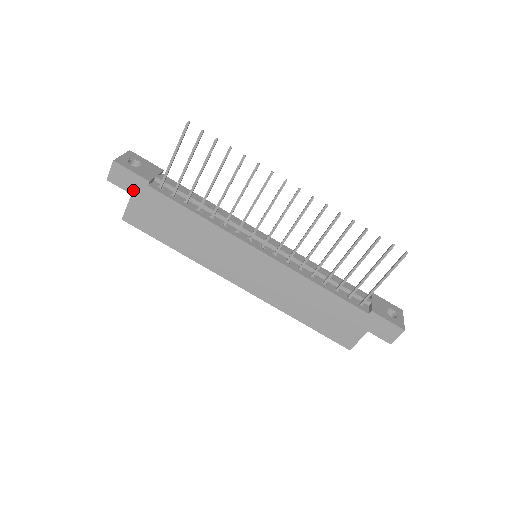
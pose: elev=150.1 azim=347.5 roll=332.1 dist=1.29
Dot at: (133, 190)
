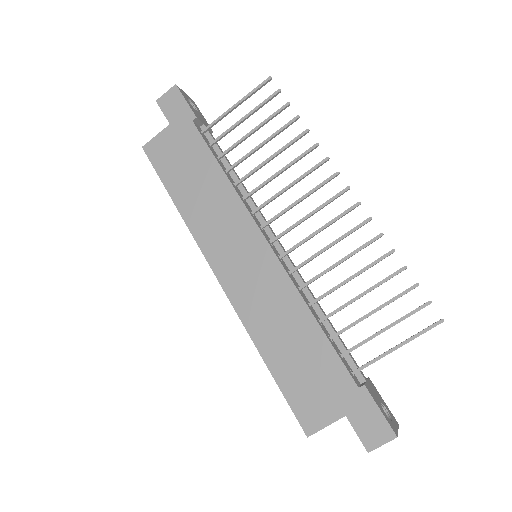
Dot at: (174, 120)
